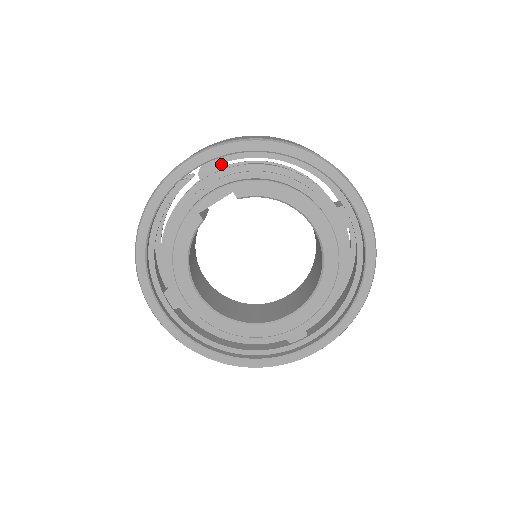
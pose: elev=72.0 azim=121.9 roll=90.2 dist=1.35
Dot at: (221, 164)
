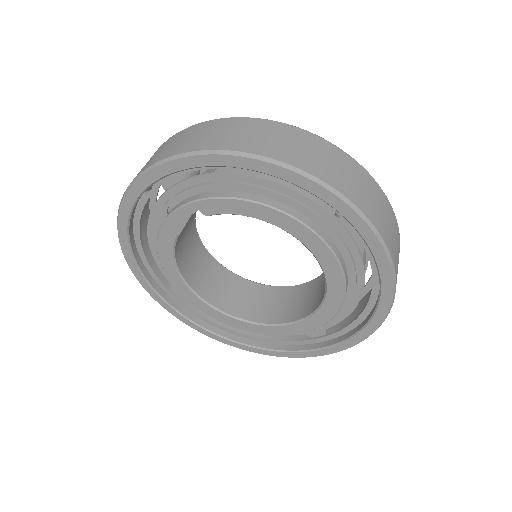
Dot at: occluded
